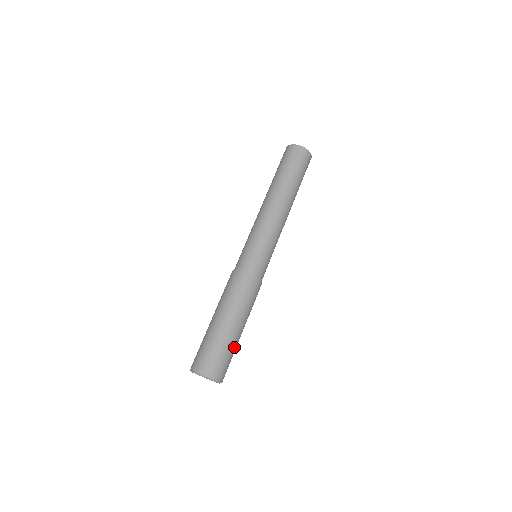
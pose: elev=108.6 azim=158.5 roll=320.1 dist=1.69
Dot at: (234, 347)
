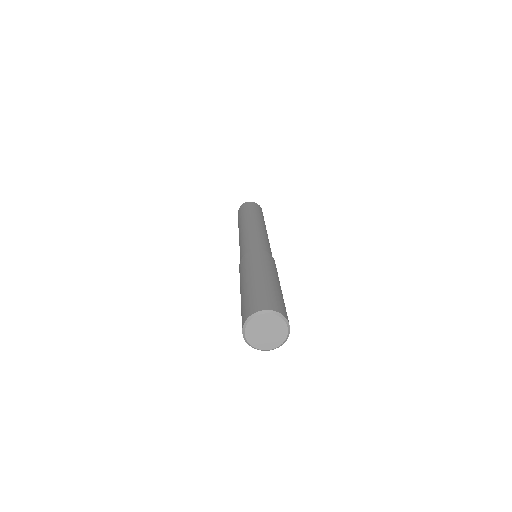
Dot at: (281, 296)
